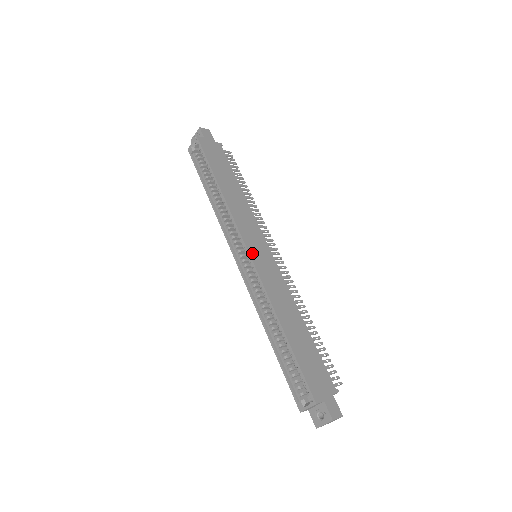
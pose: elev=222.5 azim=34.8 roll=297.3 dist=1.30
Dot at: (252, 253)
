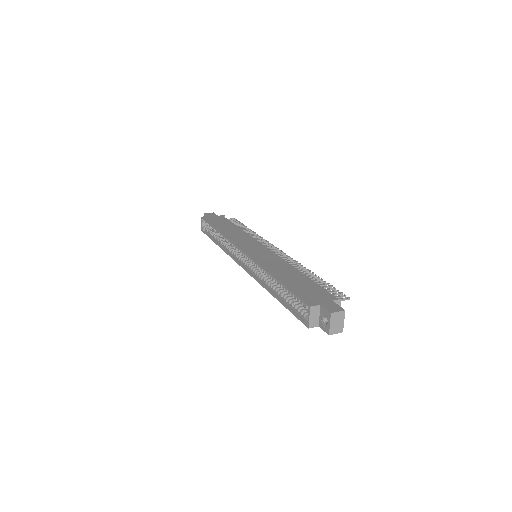
Dot at: (246, 251)
